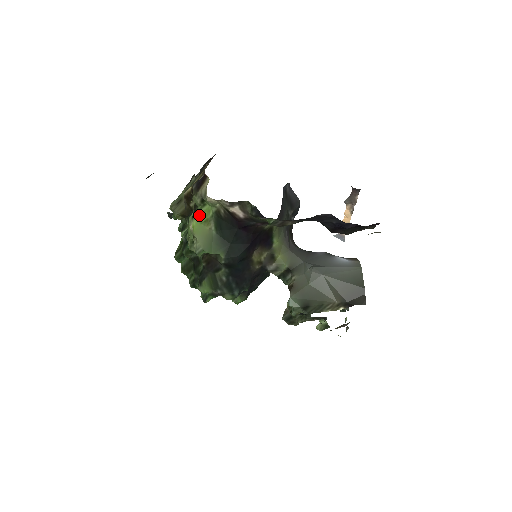
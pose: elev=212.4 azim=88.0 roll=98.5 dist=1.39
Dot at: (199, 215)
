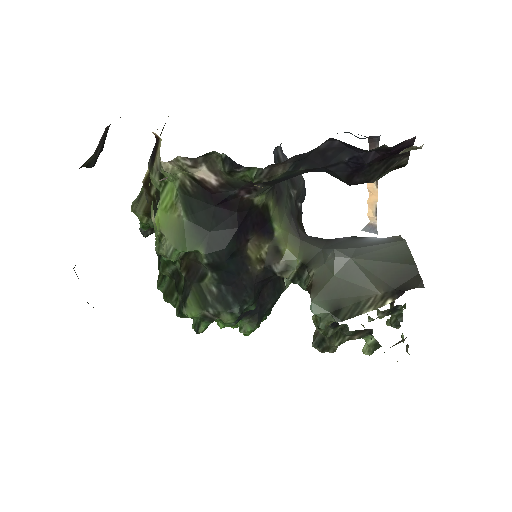
Dot at: (162, 201)
